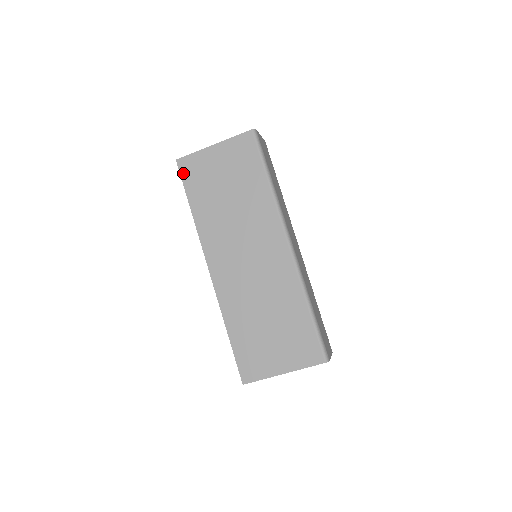
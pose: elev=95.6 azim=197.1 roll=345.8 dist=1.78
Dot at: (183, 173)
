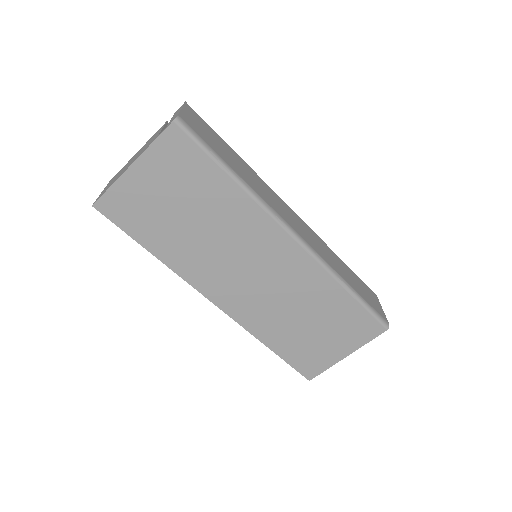
Dot at: (113, 218)
